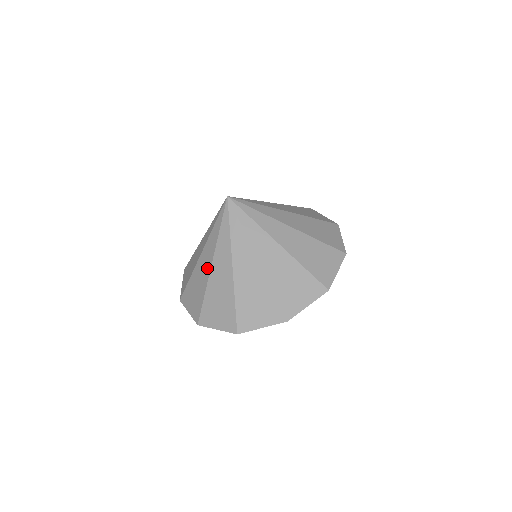
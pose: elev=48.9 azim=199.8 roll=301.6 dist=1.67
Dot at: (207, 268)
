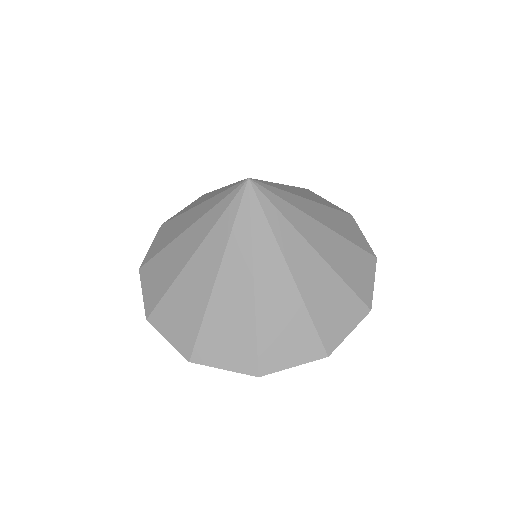
Dot at: (182, 228)
